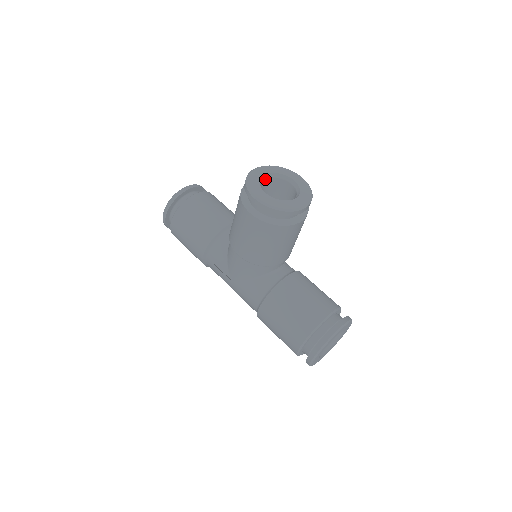
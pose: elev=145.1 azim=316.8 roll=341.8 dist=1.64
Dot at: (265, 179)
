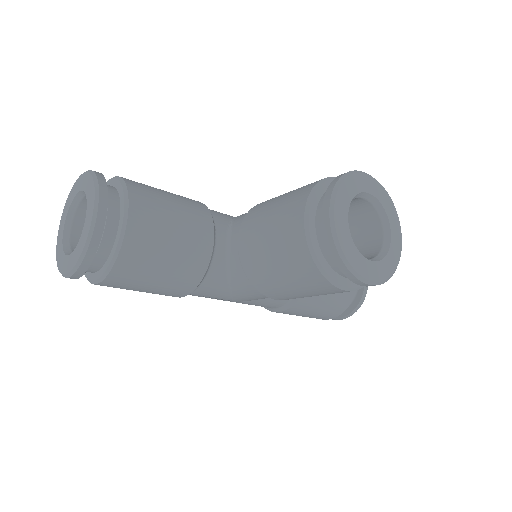
Dot at: occluded
